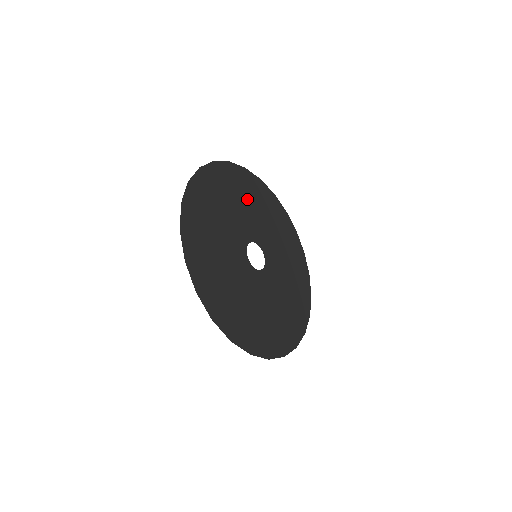
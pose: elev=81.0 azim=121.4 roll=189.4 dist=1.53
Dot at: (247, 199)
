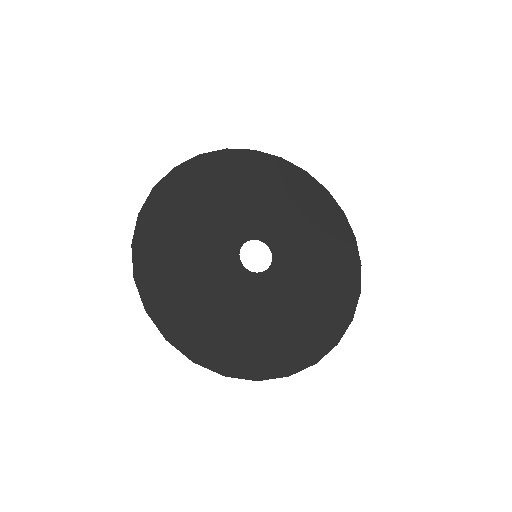
Dot at: (184, 234)
